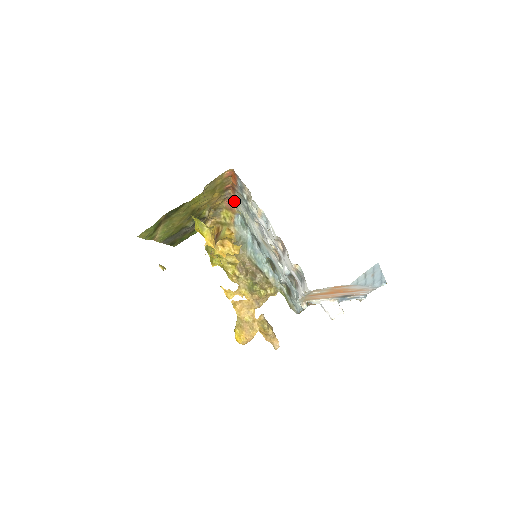
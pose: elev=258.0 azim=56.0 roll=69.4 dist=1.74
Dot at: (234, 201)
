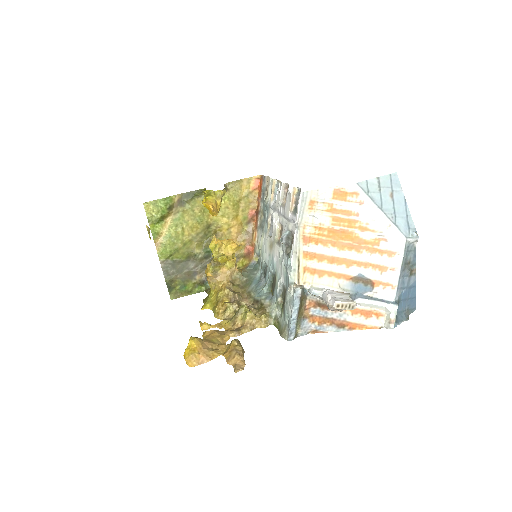
Dot at: (254, 240)
